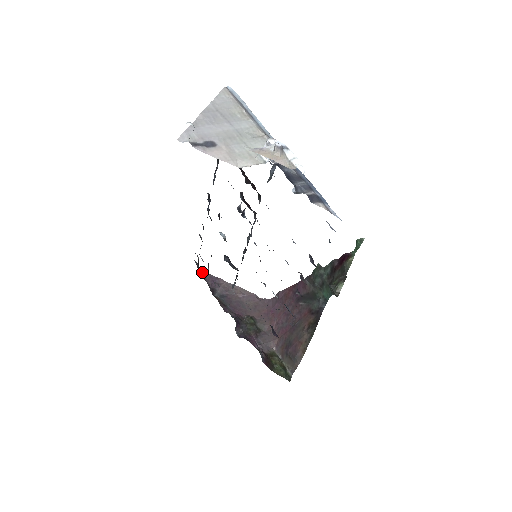
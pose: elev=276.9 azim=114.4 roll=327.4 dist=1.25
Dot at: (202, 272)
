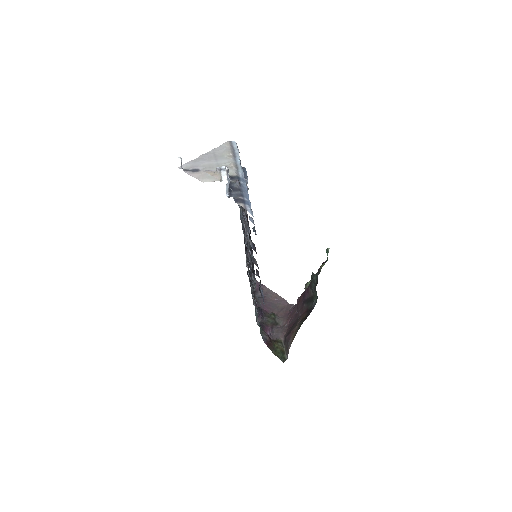
Dot at: occluded
